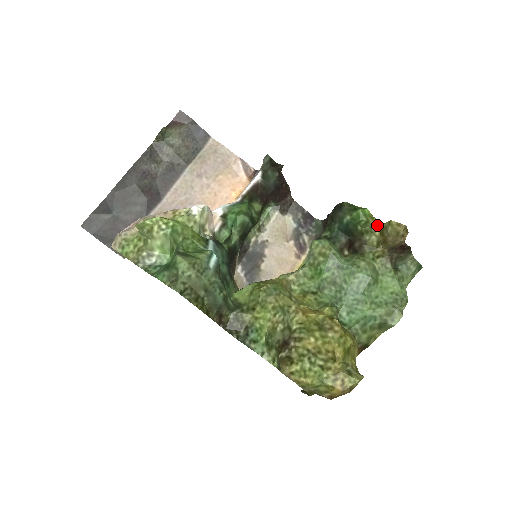
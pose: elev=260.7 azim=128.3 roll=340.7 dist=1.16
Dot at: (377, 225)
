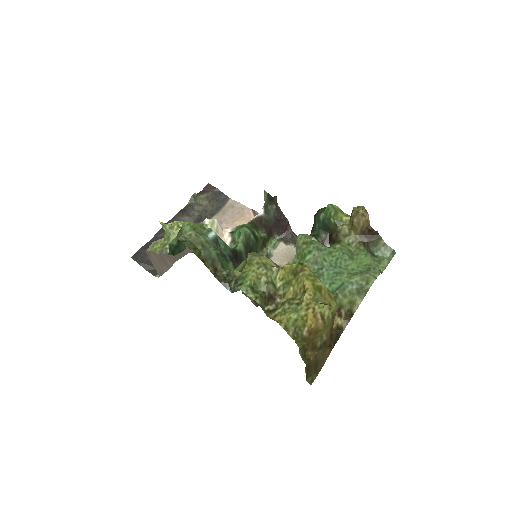
Dot at: (347, 217)
